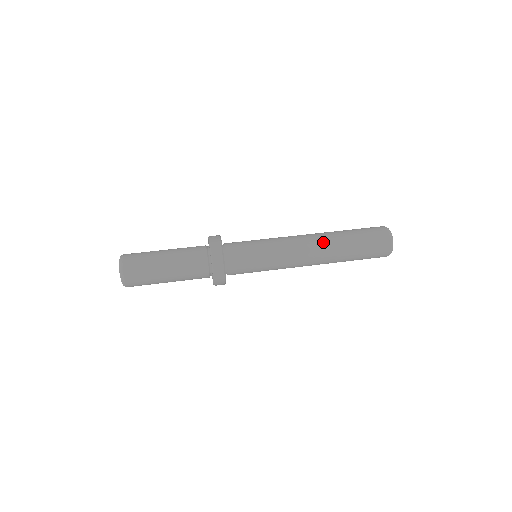
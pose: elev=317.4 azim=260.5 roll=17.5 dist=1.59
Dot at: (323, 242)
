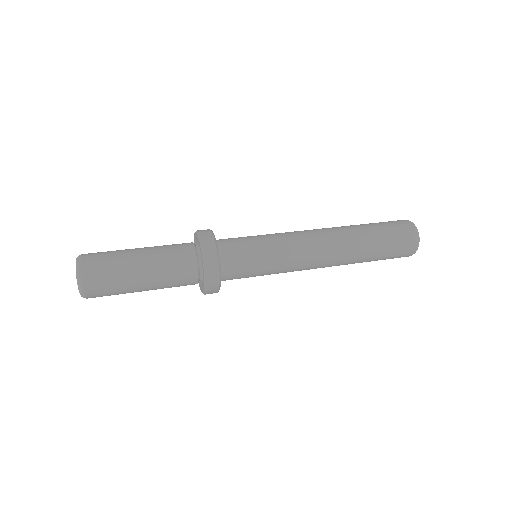
Dot at: (340, 240)
